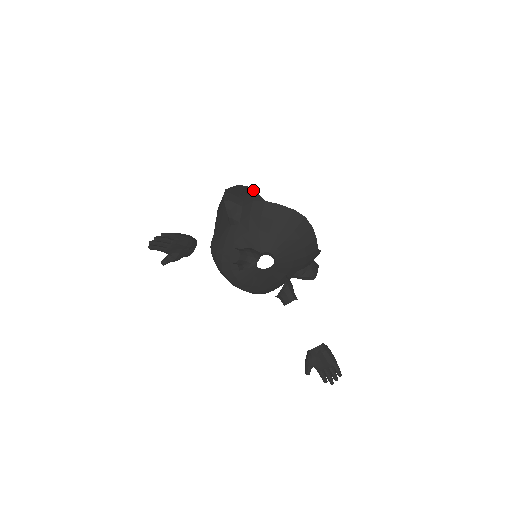
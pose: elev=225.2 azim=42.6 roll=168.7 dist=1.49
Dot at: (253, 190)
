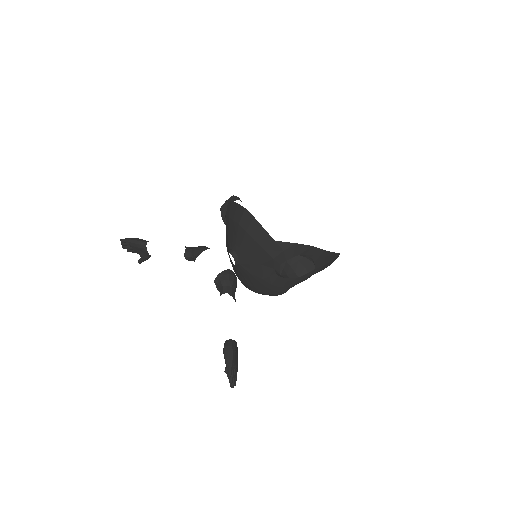
Dot at: occluded
